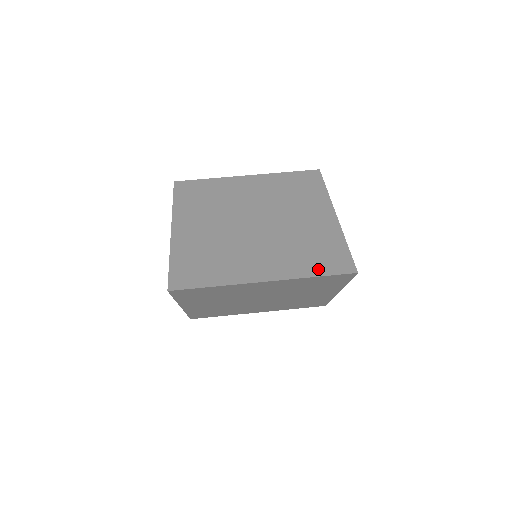
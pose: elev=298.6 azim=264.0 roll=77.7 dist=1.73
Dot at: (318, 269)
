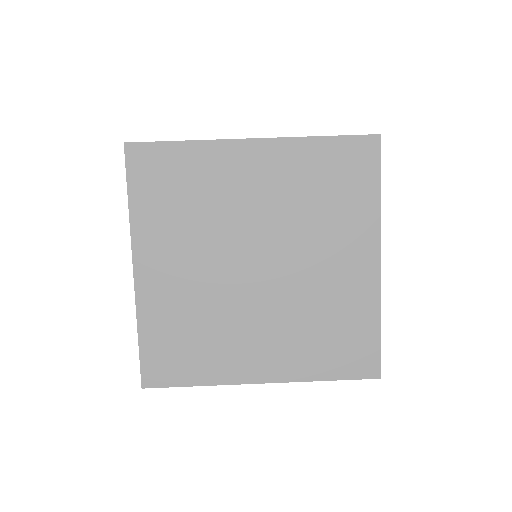
Dot at: (332, 369)
